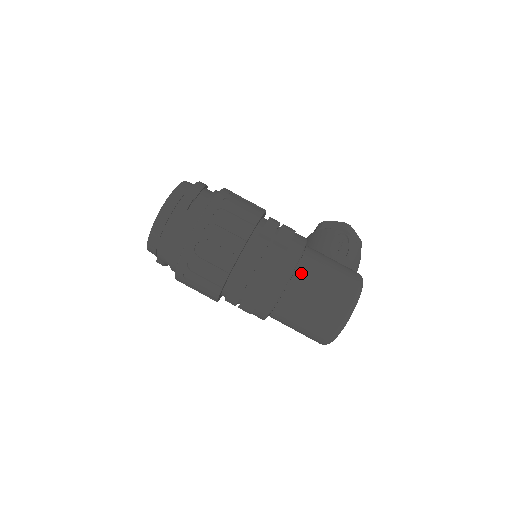
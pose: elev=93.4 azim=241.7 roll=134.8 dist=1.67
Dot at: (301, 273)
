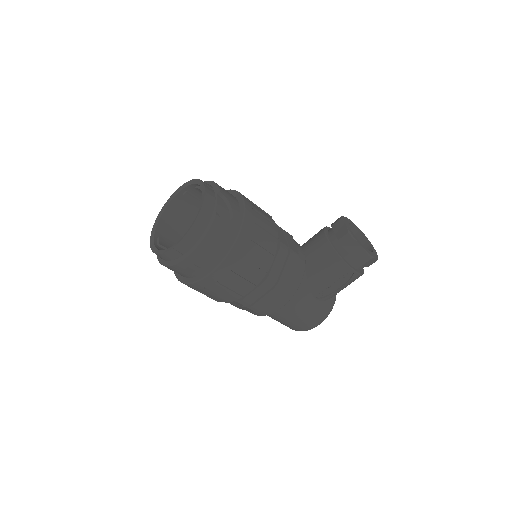
Dot at: (271, 314)
